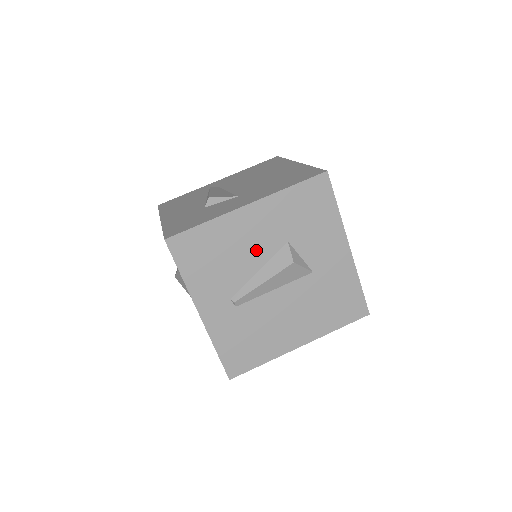
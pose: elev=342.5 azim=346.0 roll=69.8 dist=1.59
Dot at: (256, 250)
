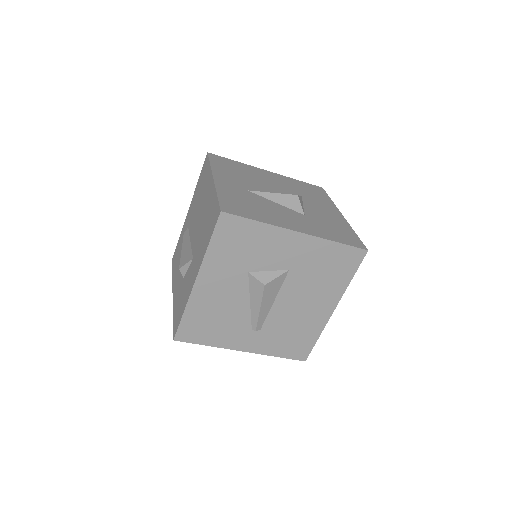
Dot at: (233, 295)
